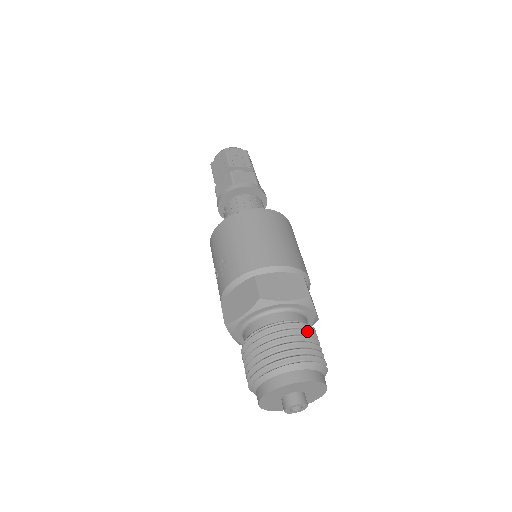
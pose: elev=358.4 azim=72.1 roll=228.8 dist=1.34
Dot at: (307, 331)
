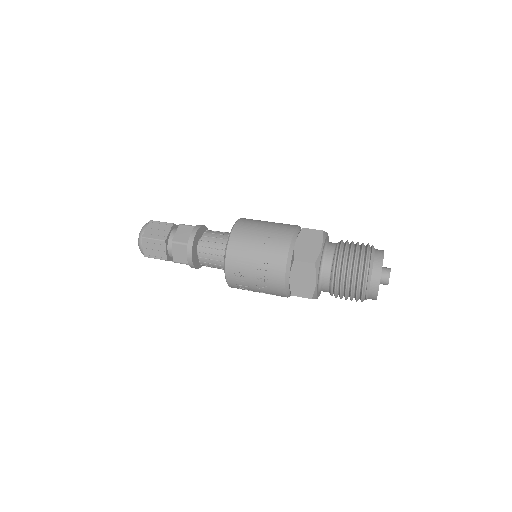
Dot at: occluded
